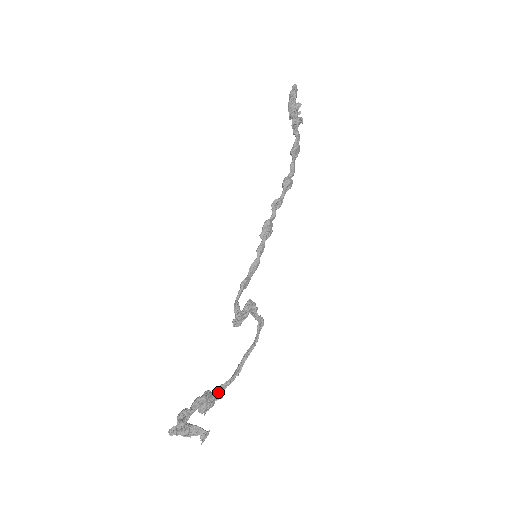
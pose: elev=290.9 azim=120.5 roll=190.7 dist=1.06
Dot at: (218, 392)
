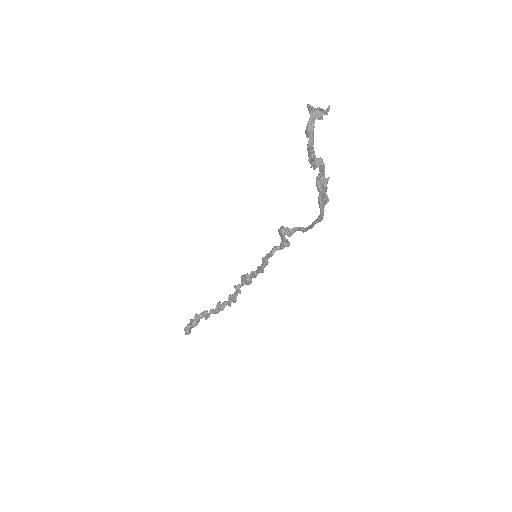
Dot at: (322, 198)
